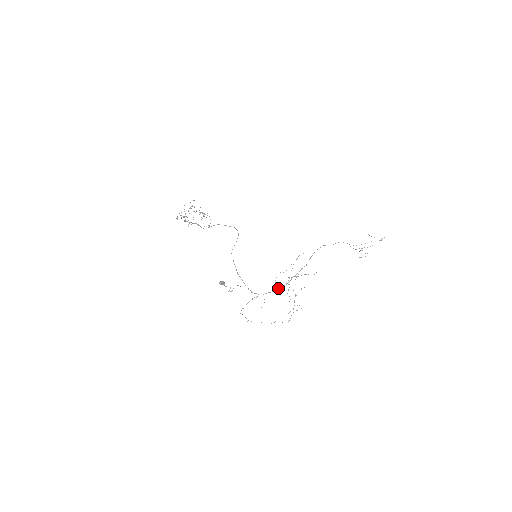
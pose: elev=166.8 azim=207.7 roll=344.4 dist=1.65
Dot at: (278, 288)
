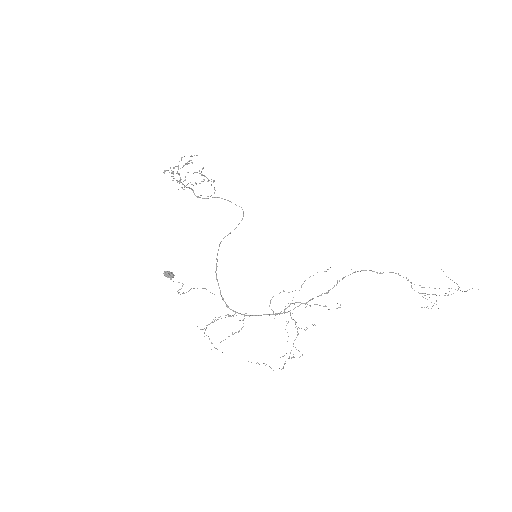
Dot at: occluded
